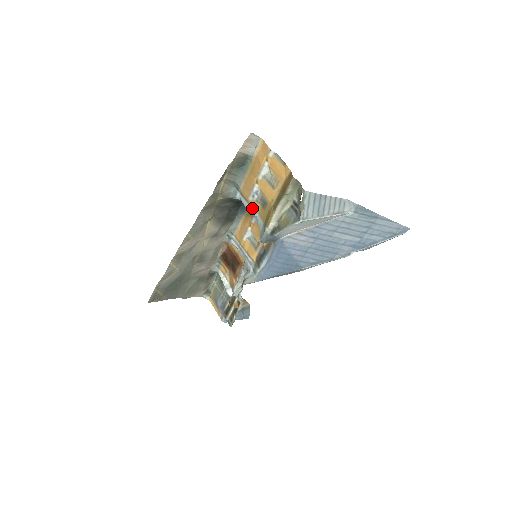
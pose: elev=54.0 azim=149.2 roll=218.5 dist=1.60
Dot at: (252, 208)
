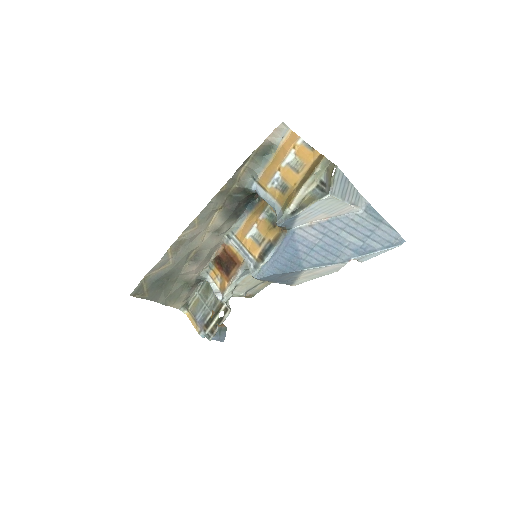
Dot at: (269, 195)
